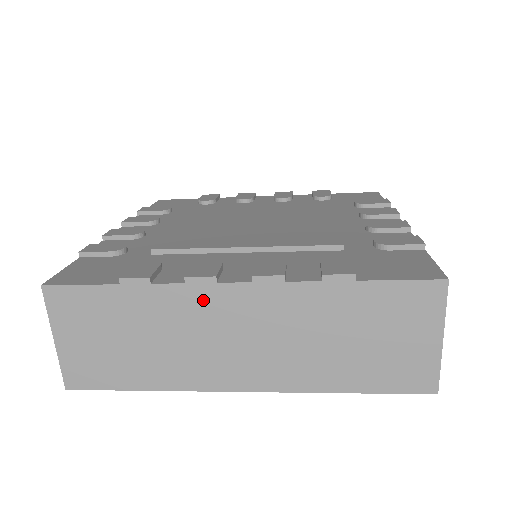
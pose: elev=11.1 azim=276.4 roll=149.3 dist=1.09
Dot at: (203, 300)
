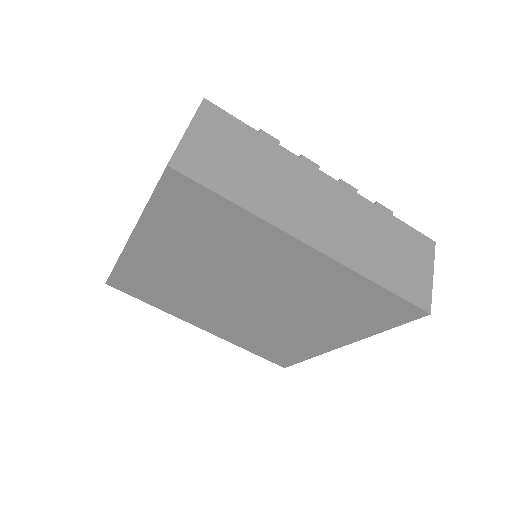
Dot at: (307, 173)
